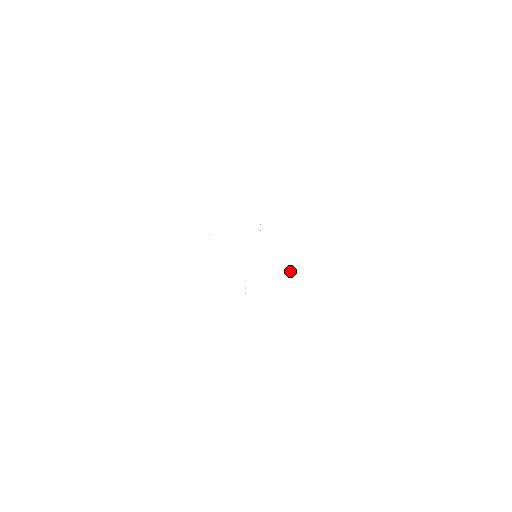
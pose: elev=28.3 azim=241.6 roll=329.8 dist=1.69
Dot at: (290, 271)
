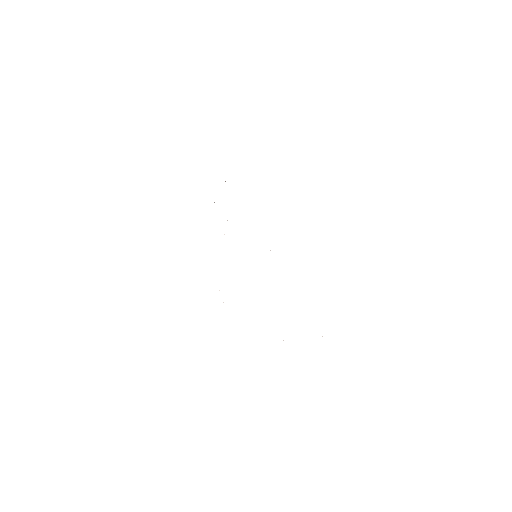
Dot at: occluded
